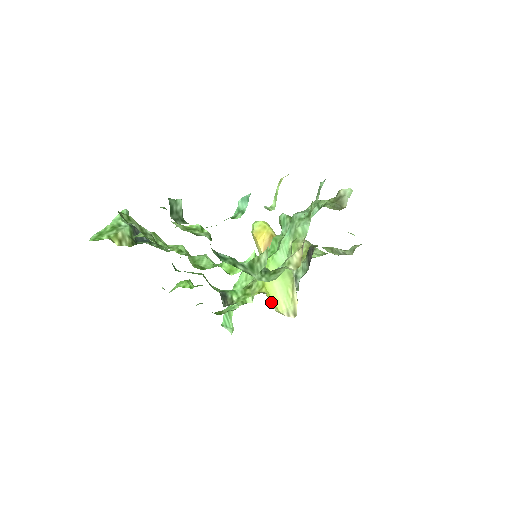
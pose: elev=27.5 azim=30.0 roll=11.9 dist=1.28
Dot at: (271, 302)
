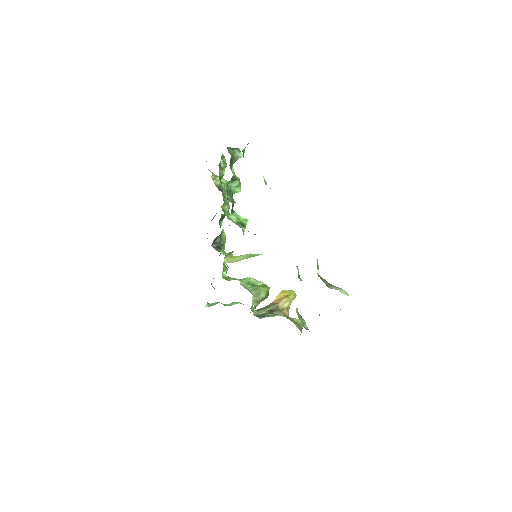
Dot at: (229, 258)
